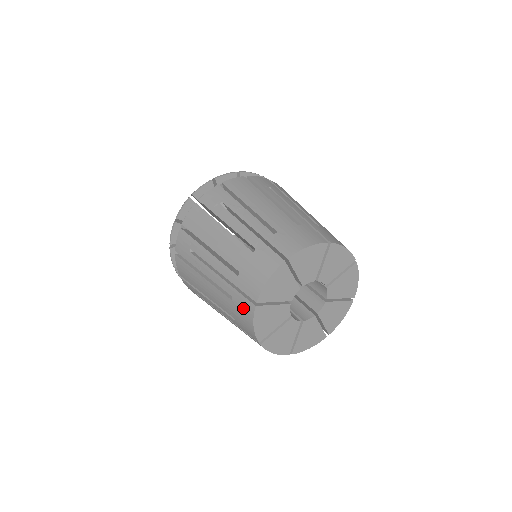
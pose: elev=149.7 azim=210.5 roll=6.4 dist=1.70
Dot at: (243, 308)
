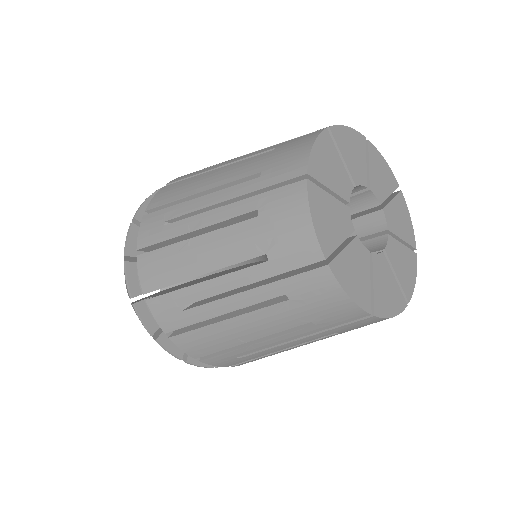
Dot at: (283, 205)
